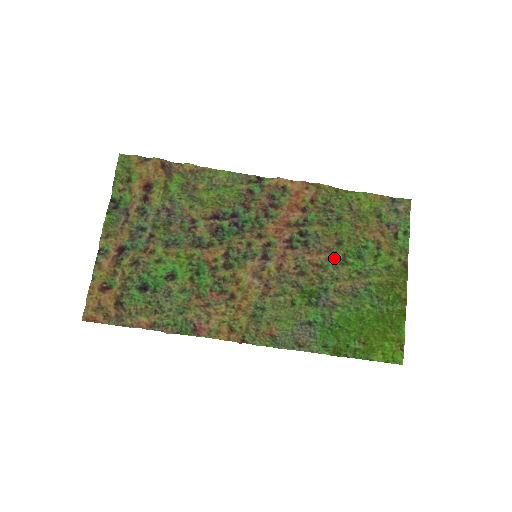
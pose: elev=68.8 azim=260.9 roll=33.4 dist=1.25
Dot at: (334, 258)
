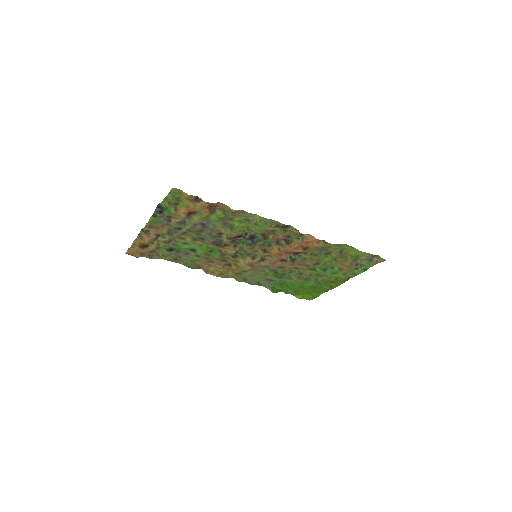
Dot at: (307, 268)
